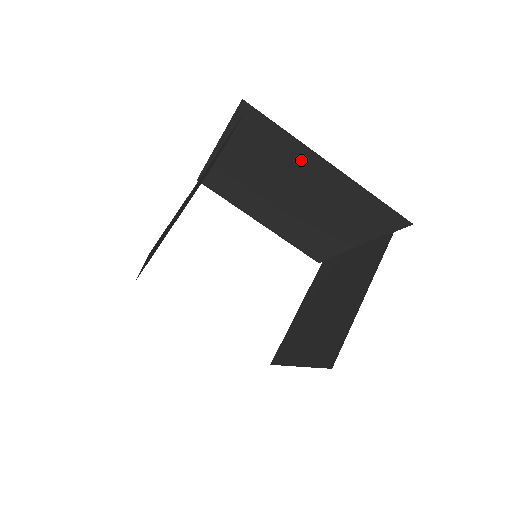
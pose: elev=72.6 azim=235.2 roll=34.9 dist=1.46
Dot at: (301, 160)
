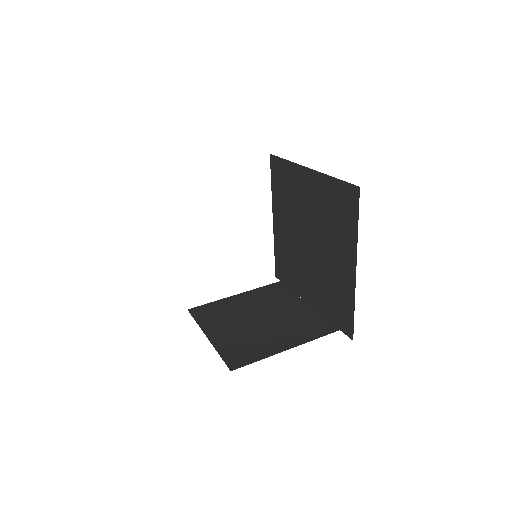
Dot at: (344, 245)
